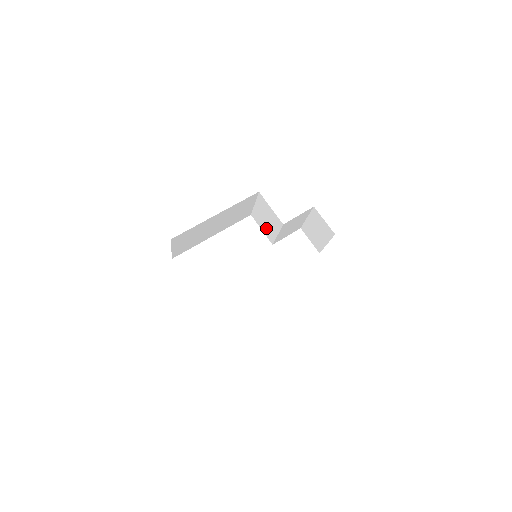
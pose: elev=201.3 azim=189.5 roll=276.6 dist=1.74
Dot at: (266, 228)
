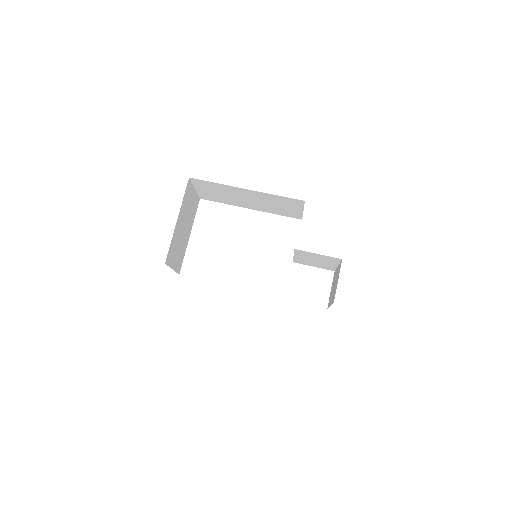
Dot at: occluded
